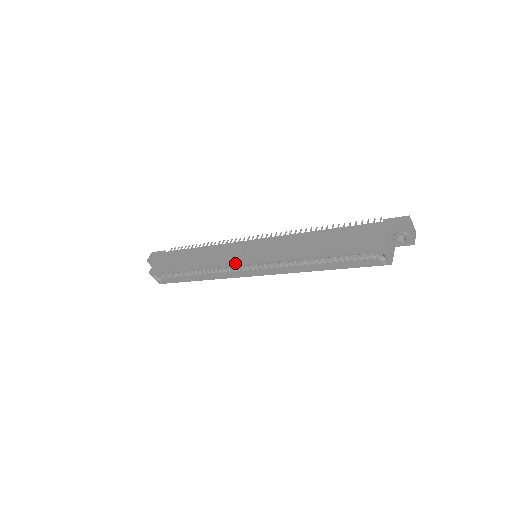
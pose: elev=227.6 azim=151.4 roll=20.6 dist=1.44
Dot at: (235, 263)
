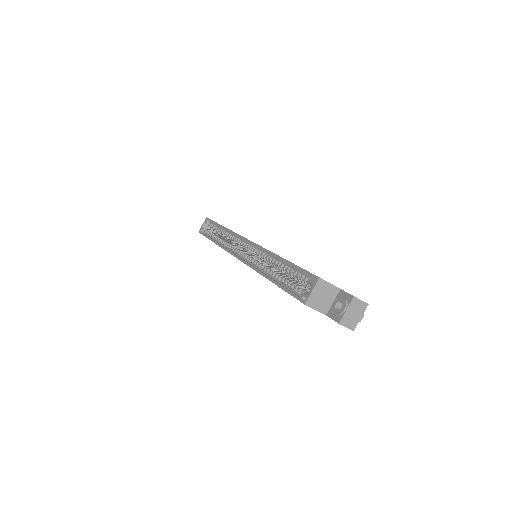
Dot at: occluded
